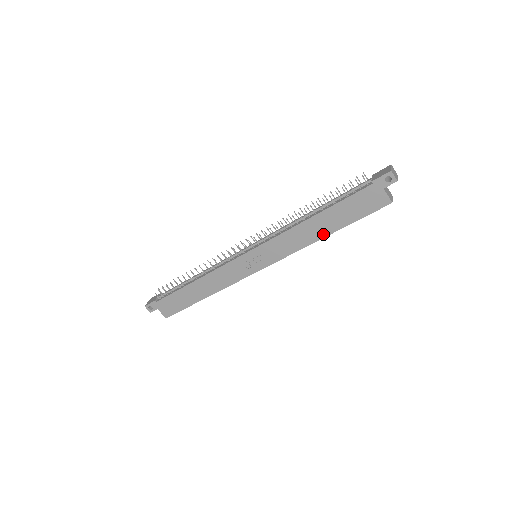
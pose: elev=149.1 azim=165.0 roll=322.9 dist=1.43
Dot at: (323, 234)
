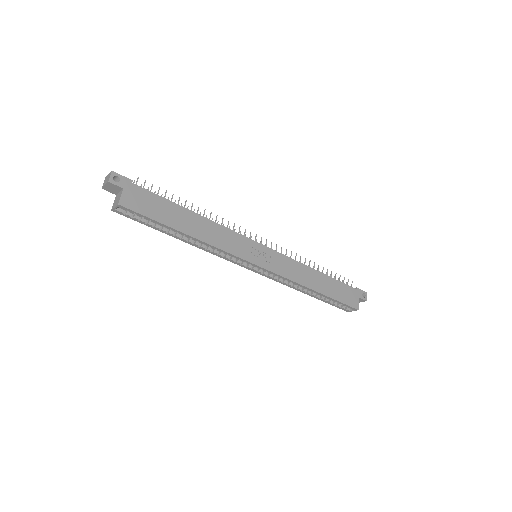
Dot at: (316, 288)
